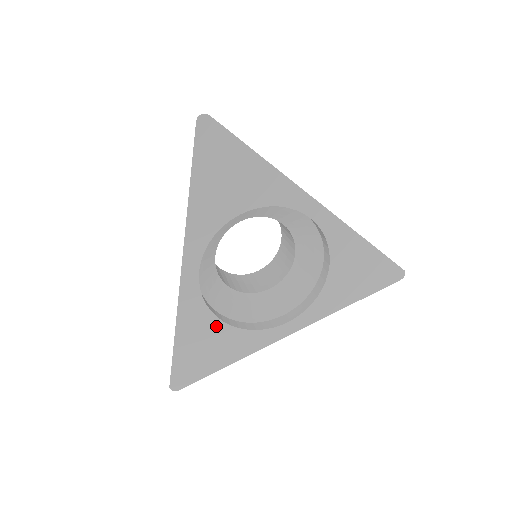
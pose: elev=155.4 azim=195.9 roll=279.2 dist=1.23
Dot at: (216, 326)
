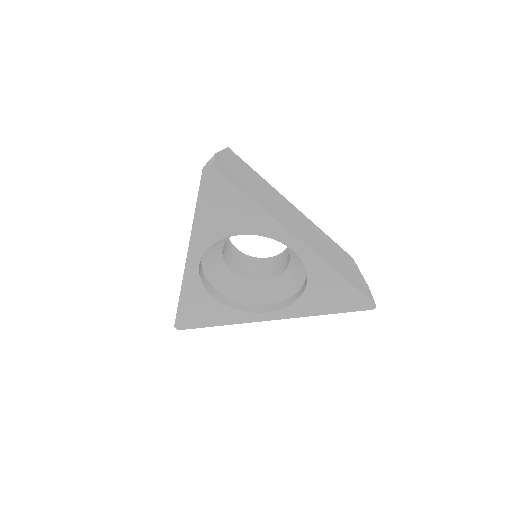
Dot at: (210, 300)
